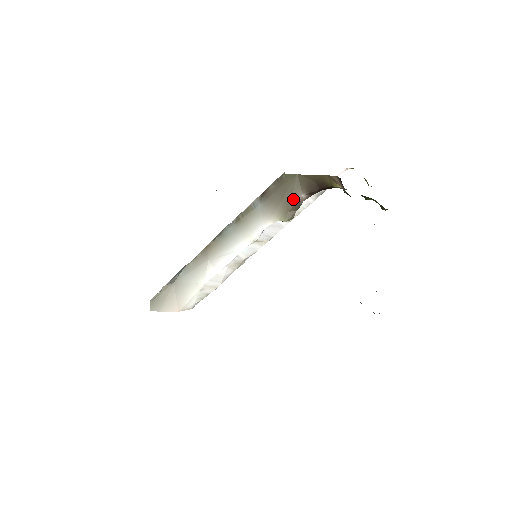
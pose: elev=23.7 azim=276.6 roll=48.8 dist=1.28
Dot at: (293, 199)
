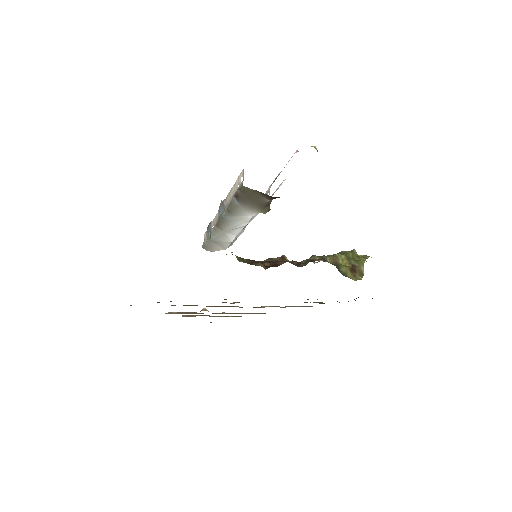
Dot at: (262, 203)
